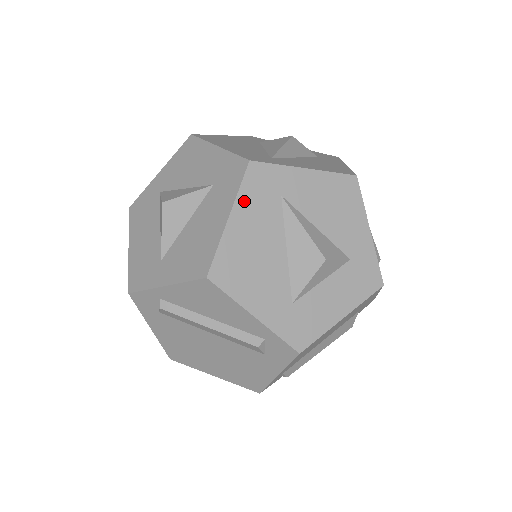
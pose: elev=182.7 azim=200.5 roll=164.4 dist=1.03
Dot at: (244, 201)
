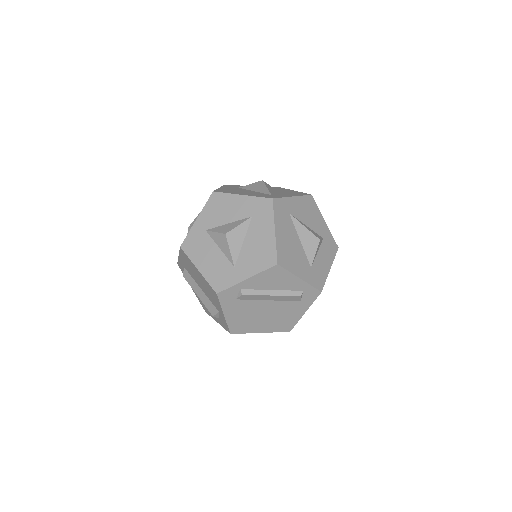
Dot at: (278, 220)
